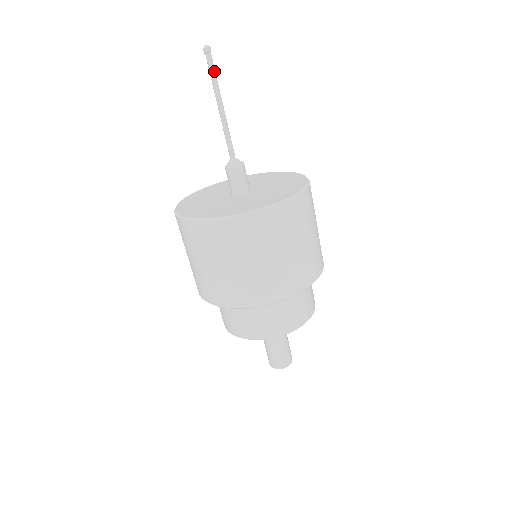
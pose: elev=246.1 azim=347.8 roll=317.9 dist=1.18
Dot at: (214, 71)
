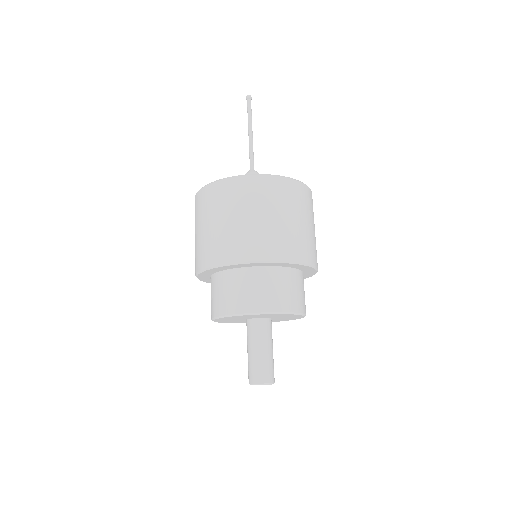
Dot at: (251, 110)
